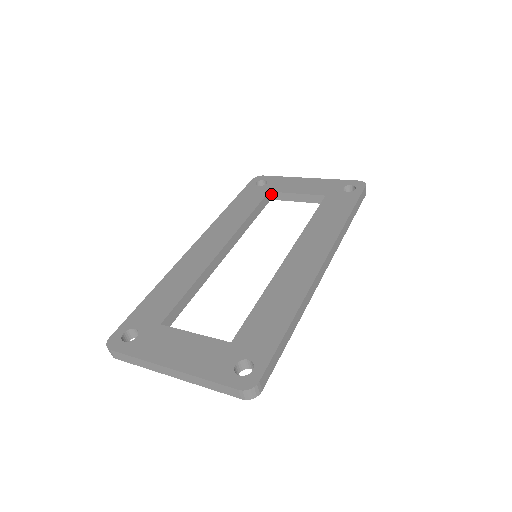
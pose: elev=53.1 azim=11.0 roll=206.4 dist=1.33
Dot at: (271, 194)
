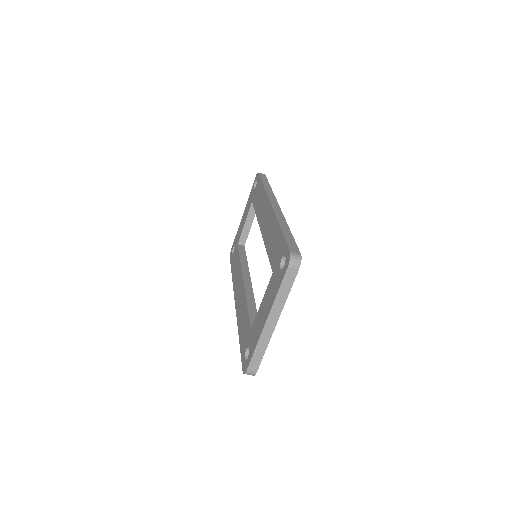
Dot at: (240, 244)
